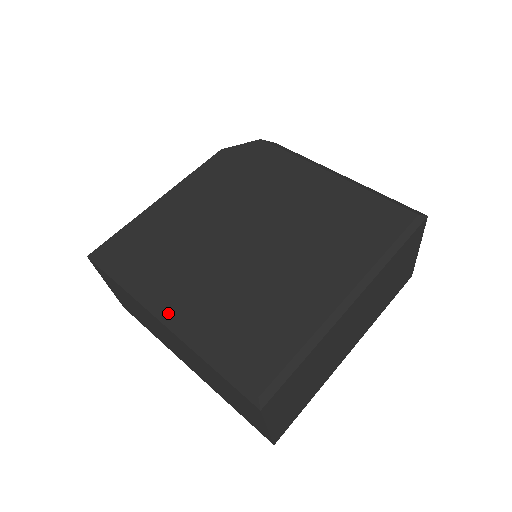
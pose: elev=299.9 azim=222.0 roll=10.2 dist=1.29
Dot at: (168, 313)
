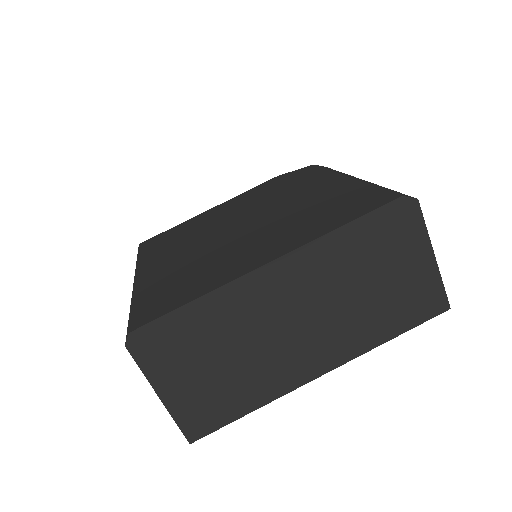
Dot at: (139, 276)
